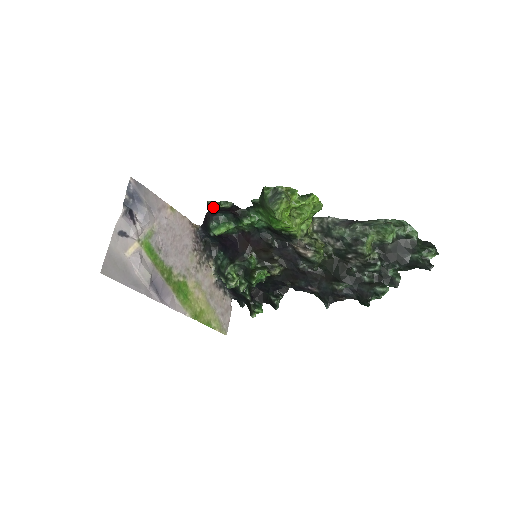
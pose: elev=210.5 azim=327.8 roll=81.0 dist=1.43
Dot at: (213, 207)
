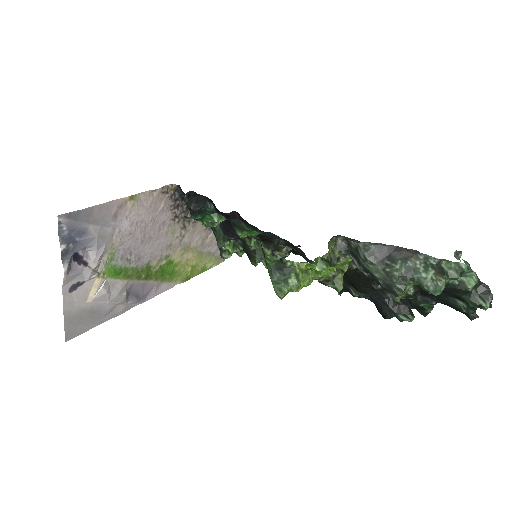
Dot at: occluded
